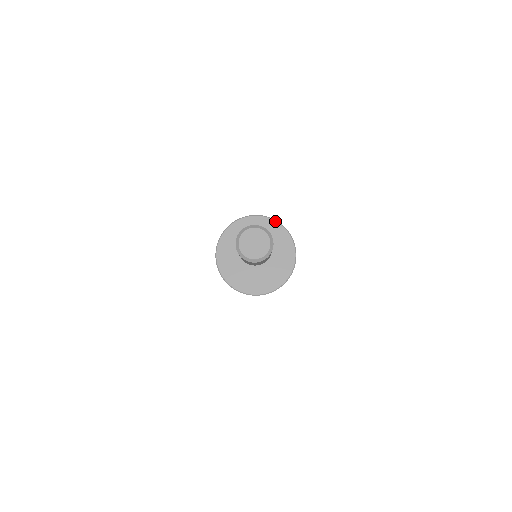
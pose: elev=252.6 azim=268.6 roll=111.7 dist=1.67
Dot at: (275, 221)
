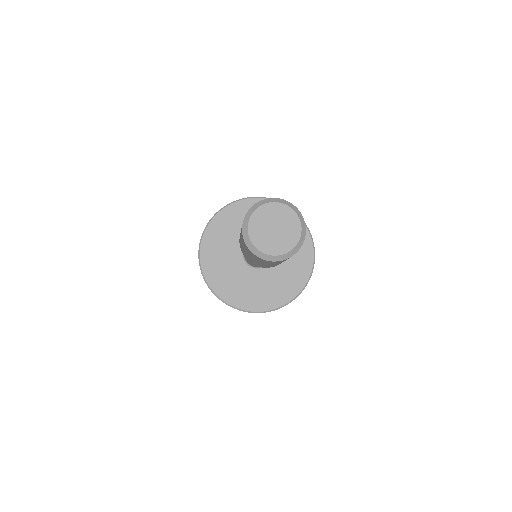
Dot at: occluded
